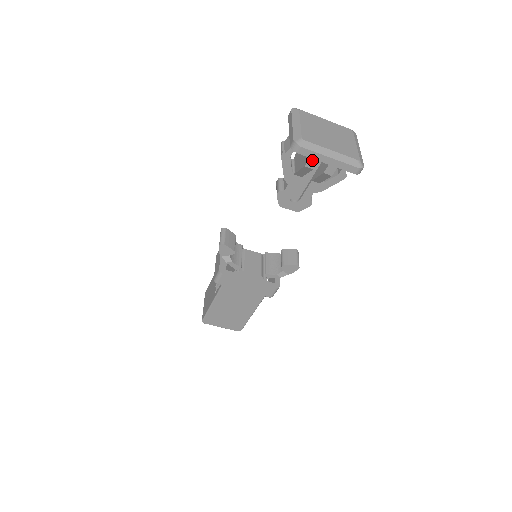
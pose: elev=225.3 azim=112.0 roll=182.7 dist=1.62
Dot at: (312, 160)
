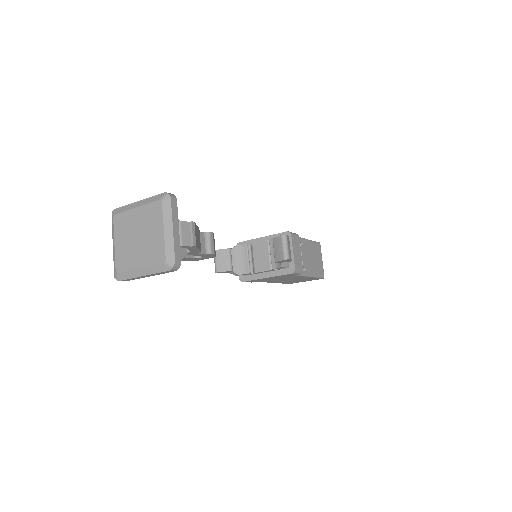
Dot at: occluded
